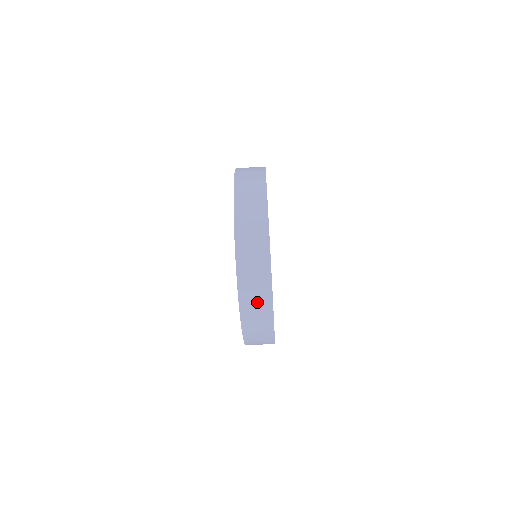
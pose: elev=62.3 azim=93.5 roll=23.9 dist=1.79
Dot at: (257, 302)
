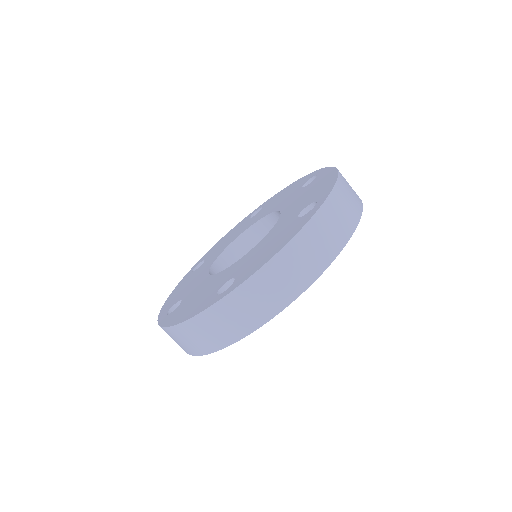
Dot at: (186, 342)
